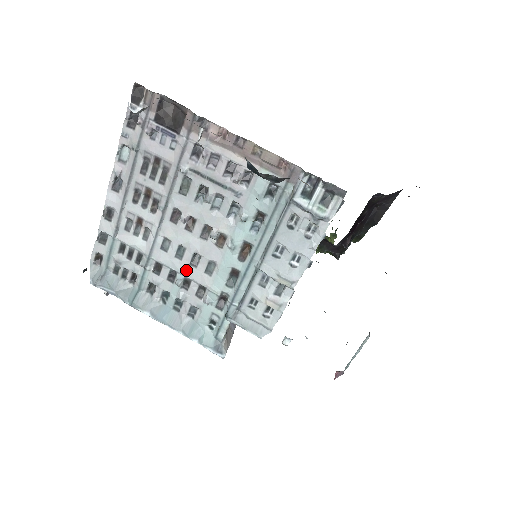
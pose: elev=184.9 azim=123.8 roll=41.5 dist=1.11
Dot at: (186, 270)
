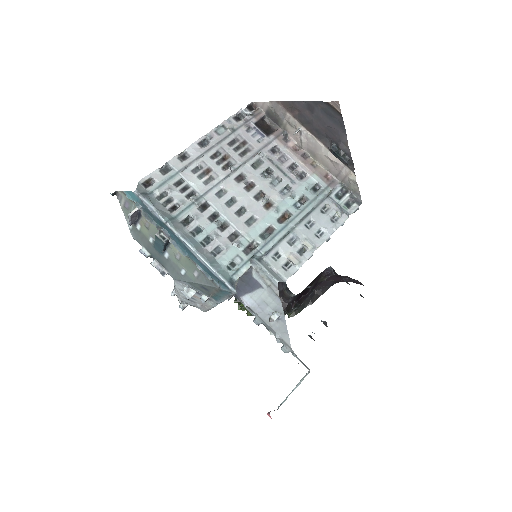
Dot at: (230, 216)
